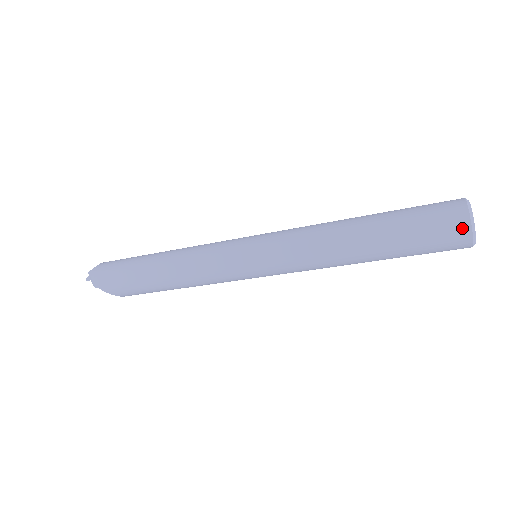
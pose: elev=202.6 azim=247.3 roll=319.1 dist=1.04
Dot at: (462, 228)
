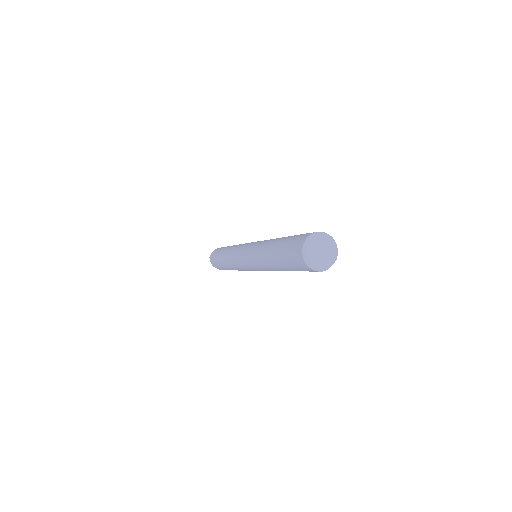
Dot at: (303, 264)
